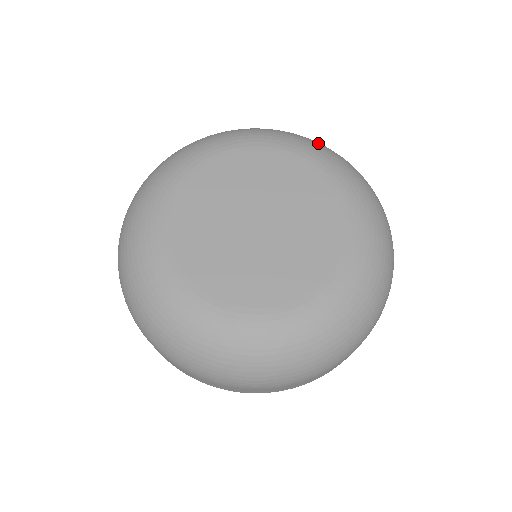
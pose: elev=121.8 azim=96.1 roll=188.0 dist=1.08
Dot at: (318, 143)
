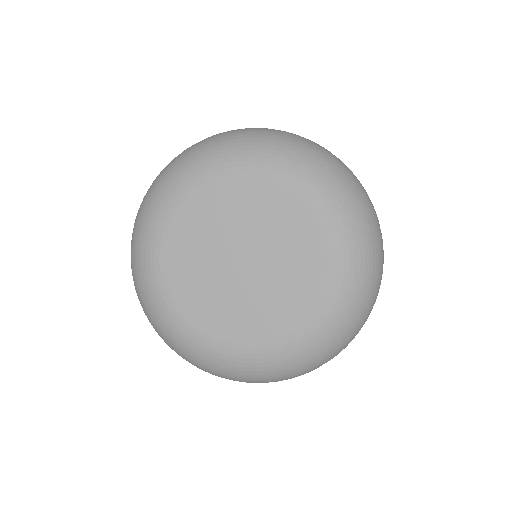
Dot at: (354, 201)
